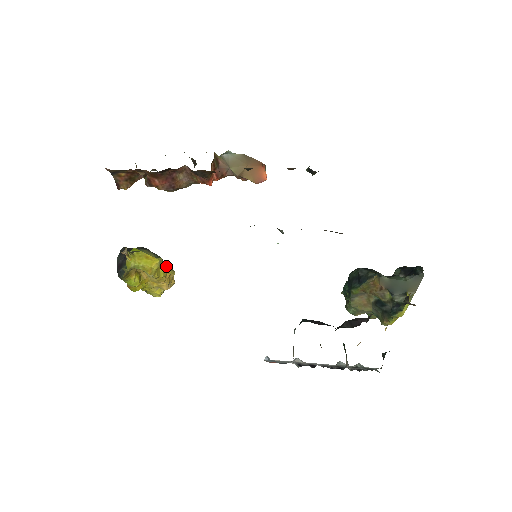
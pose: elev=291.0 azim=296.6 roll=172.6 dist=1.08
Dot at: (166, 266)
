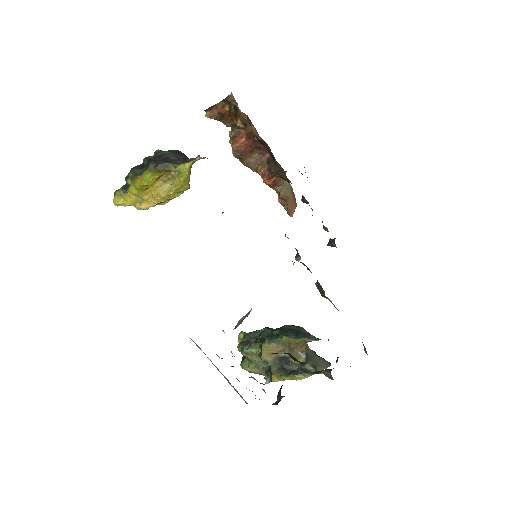
Dot at: occluded
